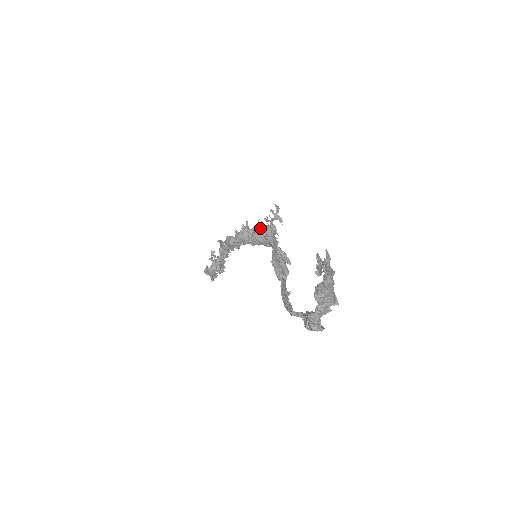
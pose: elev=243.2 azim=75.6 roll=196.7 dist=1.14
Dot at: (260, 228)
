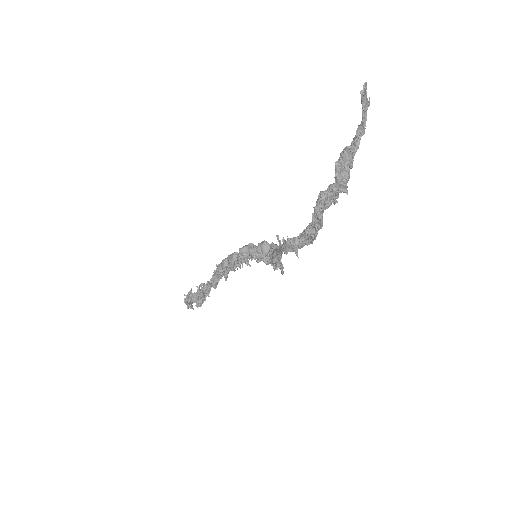
Dot at: occluded
